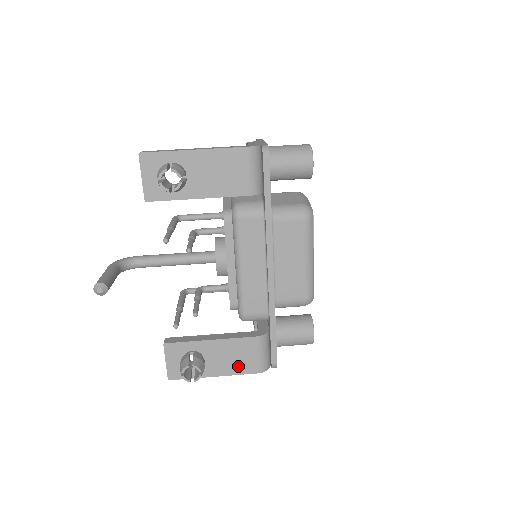
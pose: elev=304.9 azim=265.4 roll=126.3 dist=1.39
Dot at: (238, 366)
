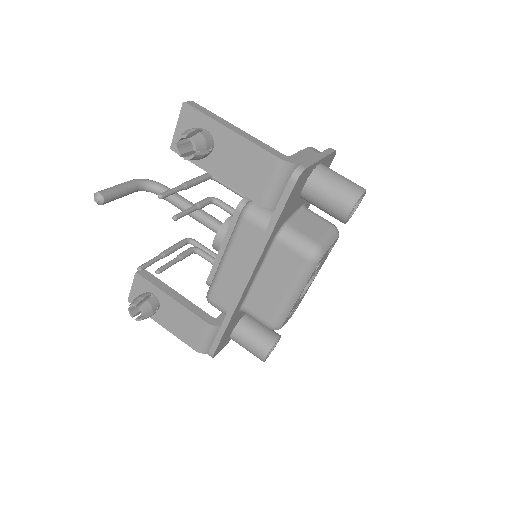
Dot at: (182, 333)
